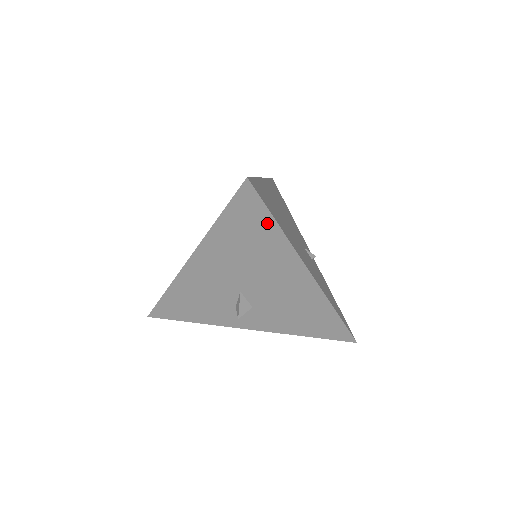
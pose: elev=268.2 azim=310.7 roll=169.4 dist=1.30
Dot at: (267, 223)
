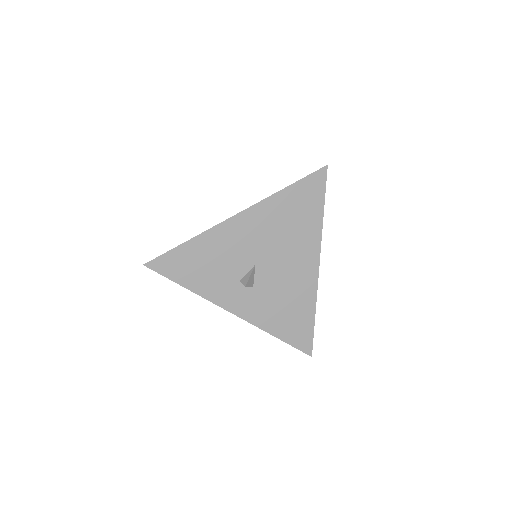
Dot at: (317, 206)
